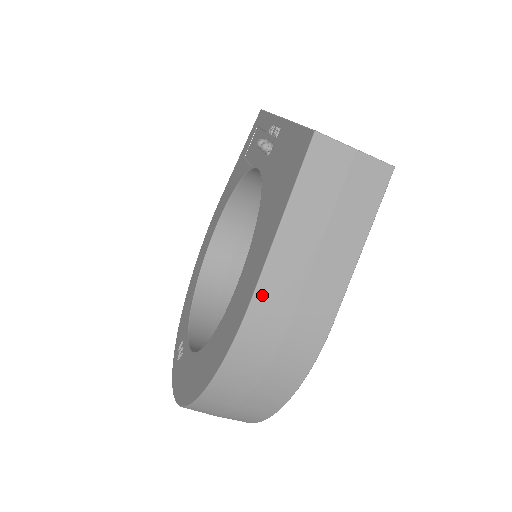
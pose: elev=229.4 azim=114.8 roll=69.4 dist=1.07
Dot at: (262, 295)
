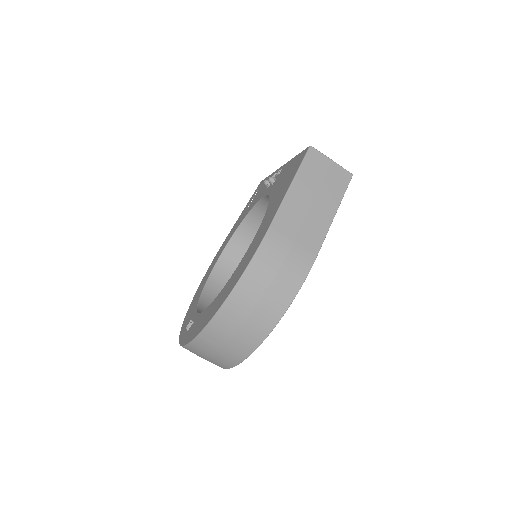
Dot at: (276, 226)
